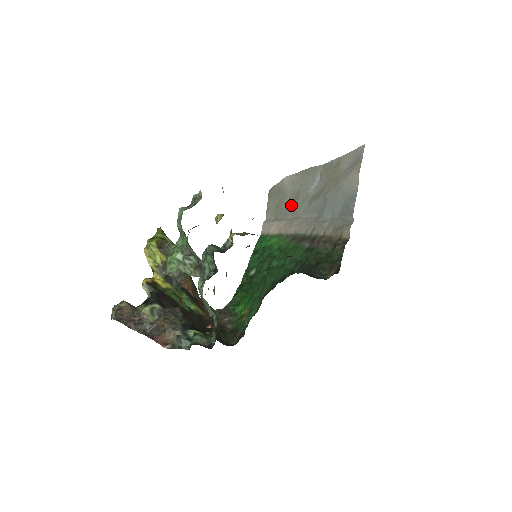
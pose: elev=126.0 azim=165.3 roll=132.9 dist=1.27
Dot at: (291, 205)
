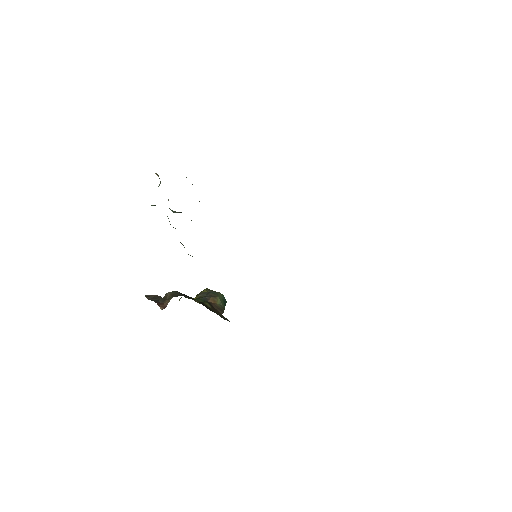
Dot at: occluded
